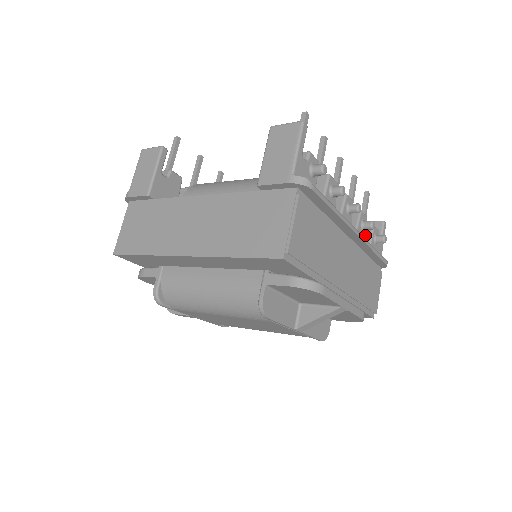
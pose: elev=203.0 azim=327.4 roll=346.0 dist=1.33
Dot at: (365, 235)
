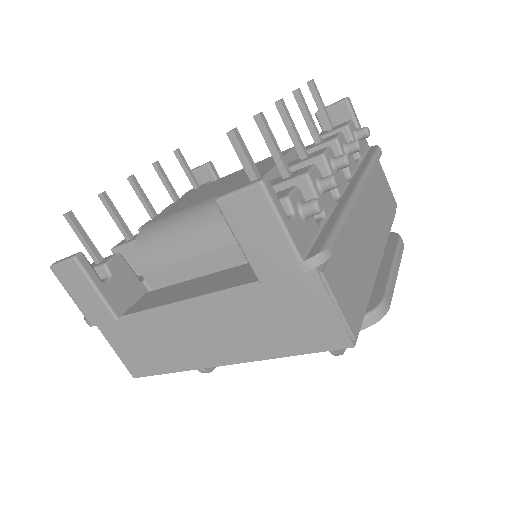
Dot at: occluded
